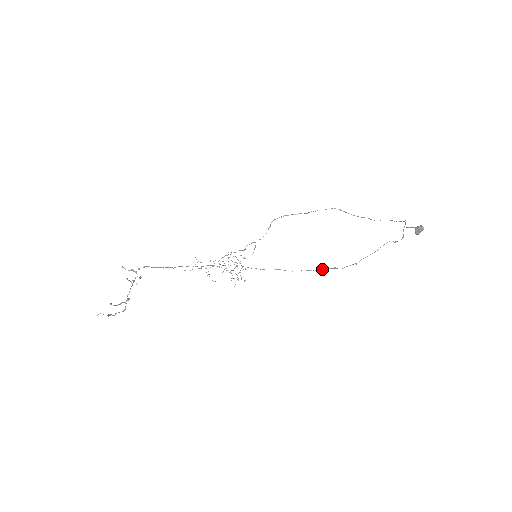
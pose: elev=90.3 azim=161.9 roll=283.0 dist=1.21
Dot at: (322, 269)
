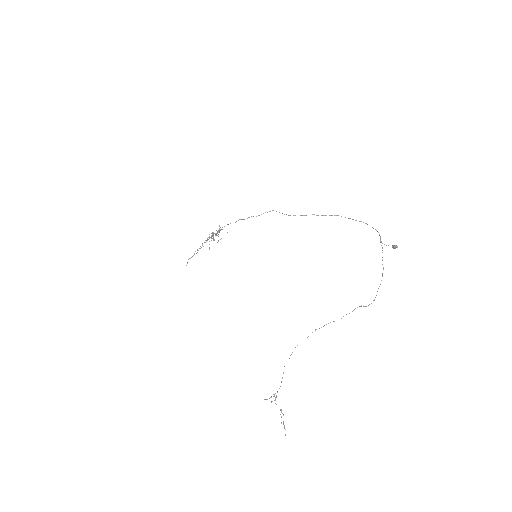
Dot at: occluded
